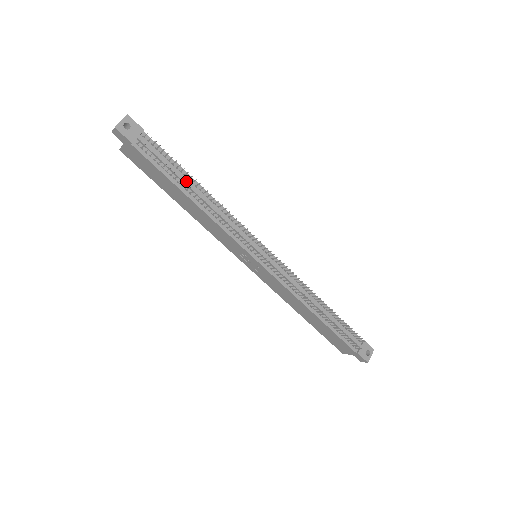
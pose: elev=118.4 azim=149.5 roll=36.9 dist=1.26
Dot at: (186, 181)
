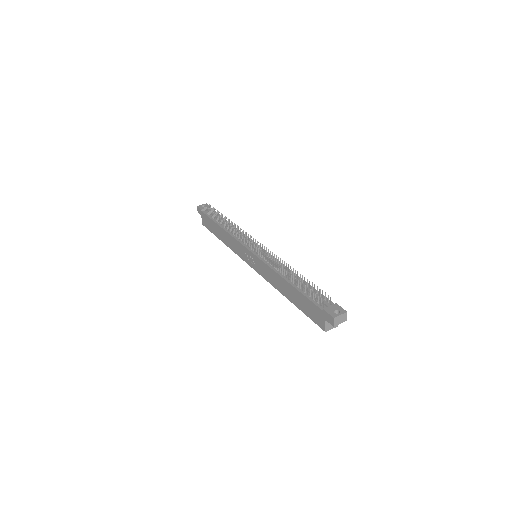
Dot at: occluded
